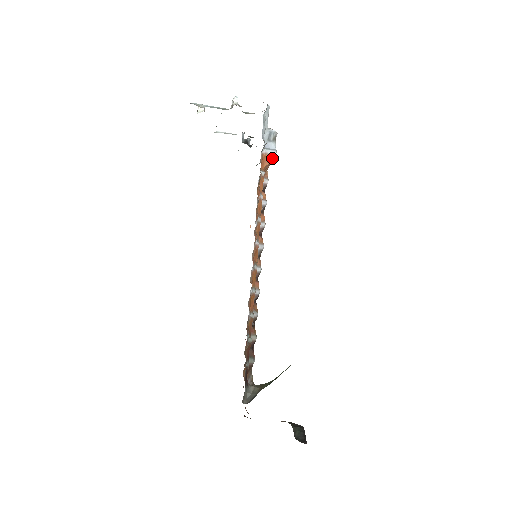
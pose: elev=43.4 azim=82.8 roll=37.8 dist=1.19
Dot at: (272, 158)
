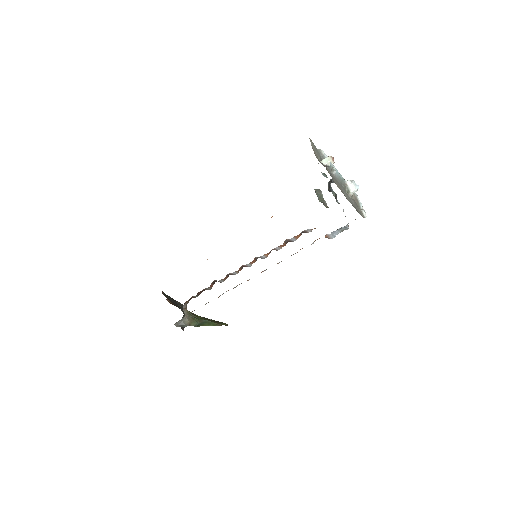
Dot at: (328, 238)
